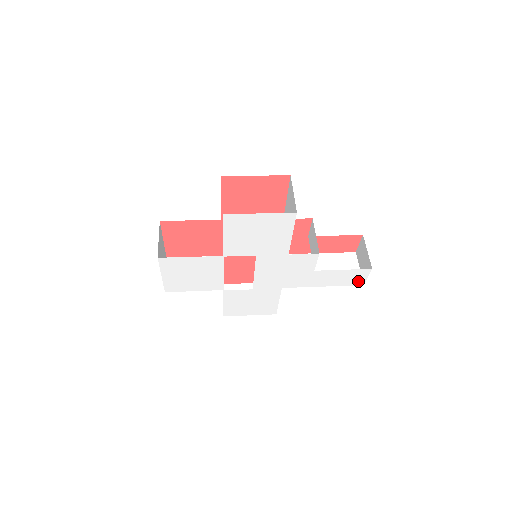
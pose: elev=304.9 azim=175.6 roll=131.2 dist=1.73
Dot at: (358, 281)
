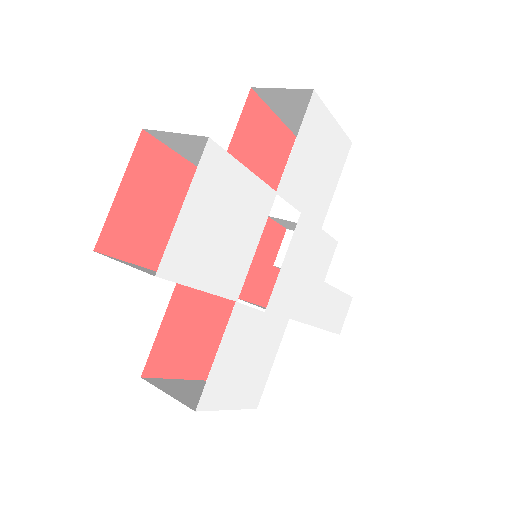
Dot at: (339, 323)
